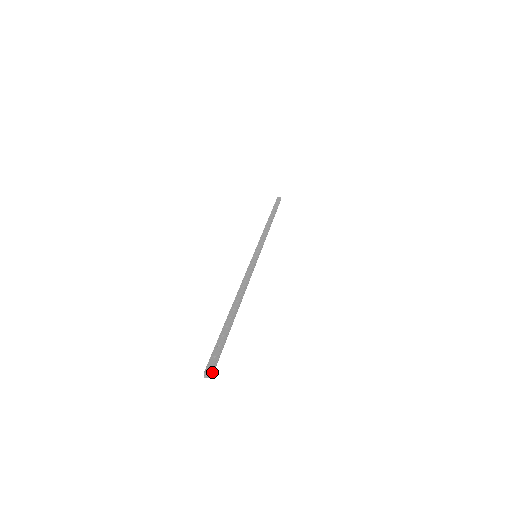
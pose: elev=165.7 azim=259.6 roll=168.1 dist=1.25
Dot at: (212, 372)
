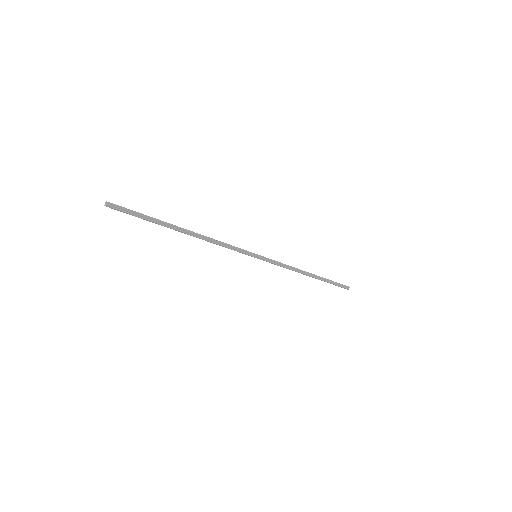
Dot at: (111, 206)
